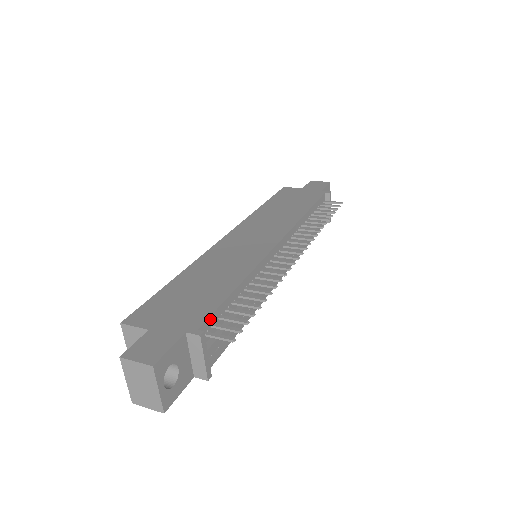
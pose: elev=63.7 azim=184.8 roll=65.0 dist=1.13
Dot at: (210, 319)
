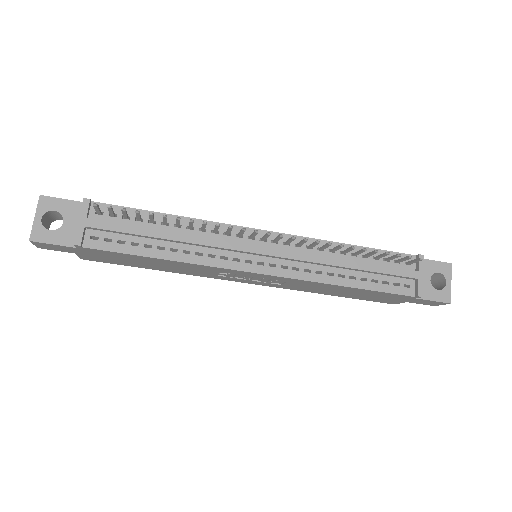
Dot at: (112, 207)
